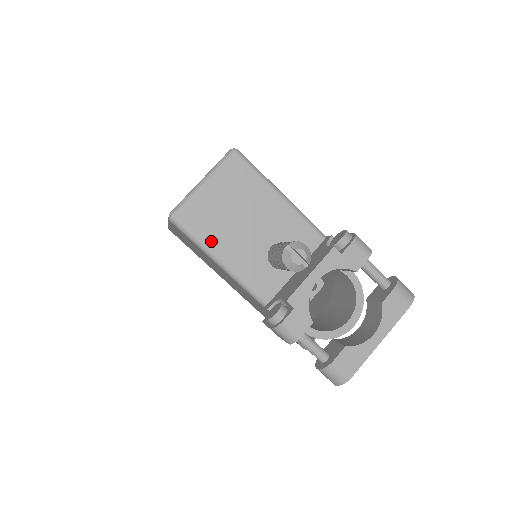
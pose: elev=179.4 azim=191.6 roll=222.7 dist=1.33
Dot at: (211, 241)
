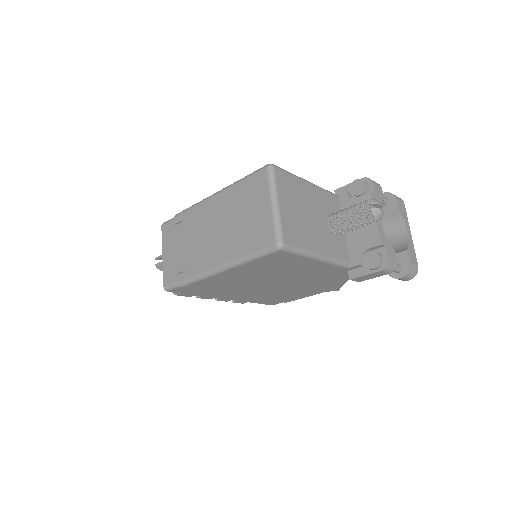
Dot at: (308, 245)
